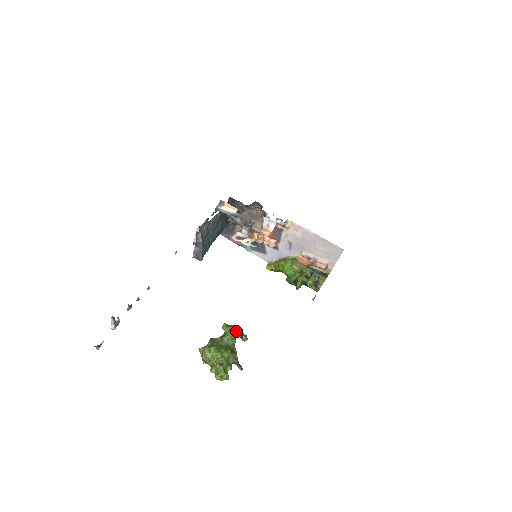
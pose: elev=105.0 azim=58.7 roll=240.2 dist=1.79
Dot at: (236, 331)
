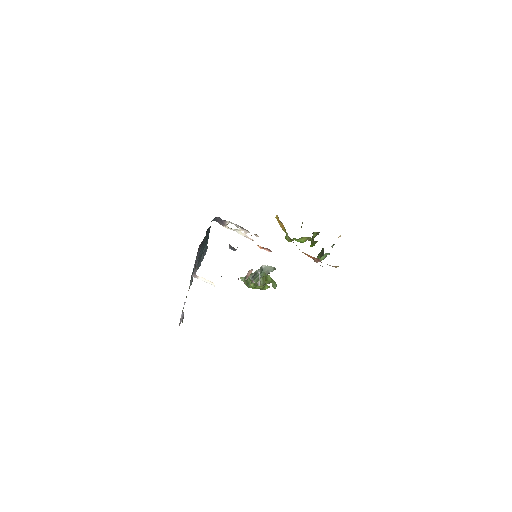
Dot at: (262, 286)
